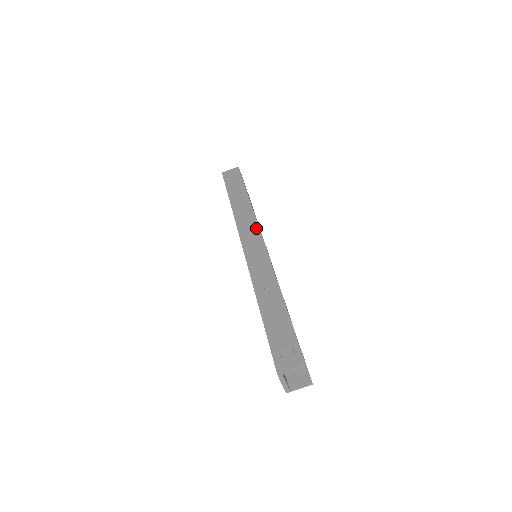
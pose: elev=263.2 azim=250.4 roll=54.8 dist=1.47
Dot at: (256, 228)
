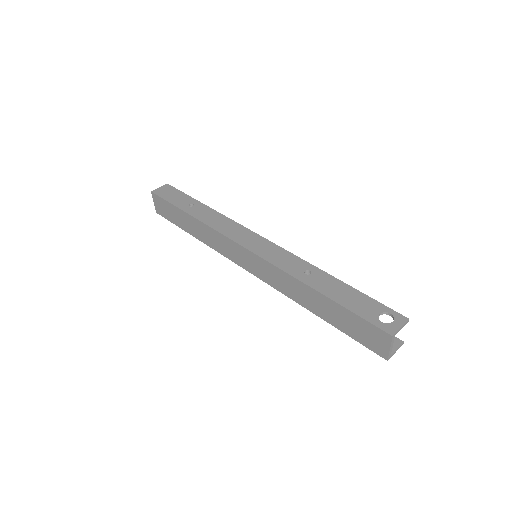
Dot at: (244, 229)
